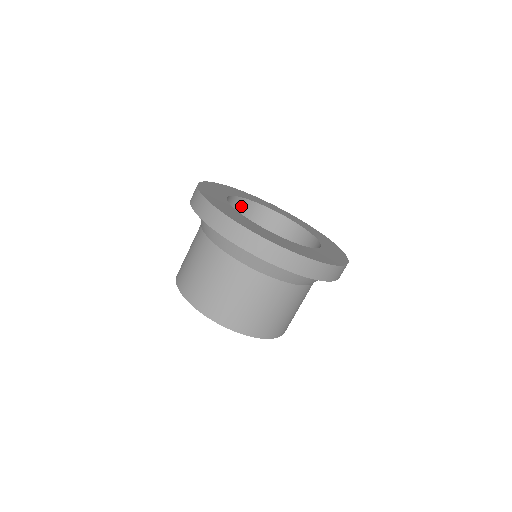
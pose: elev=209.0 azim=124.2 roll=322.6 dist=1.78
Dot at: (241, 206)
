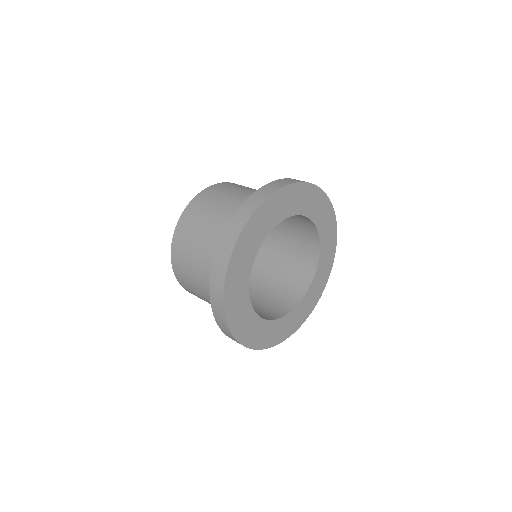
Dot at: occluded
